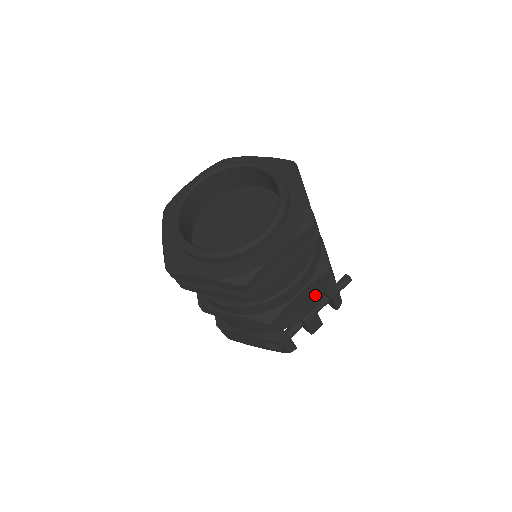
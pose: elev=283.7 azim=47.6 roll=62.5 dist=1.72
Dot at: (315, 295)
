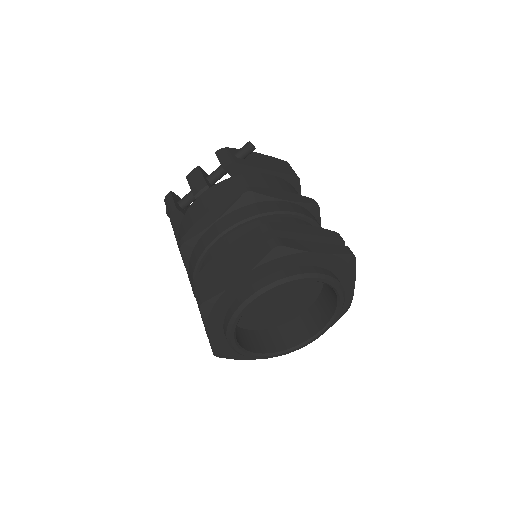
Dot at: occluded
